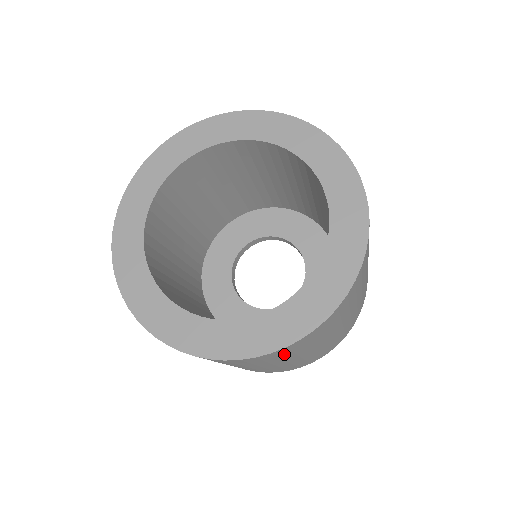
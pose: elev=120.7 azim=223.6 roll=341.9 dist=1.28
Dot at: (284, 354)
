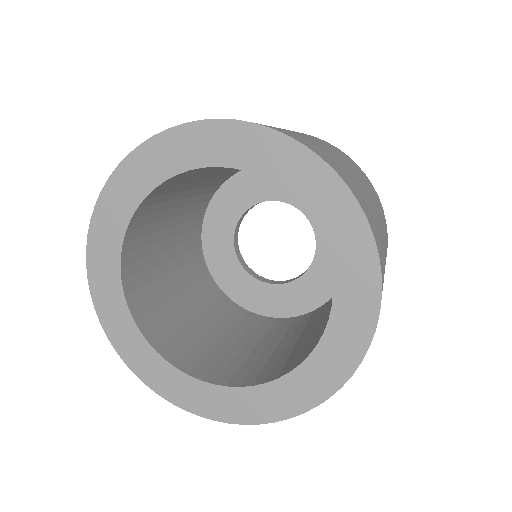
Dot at: occluded
